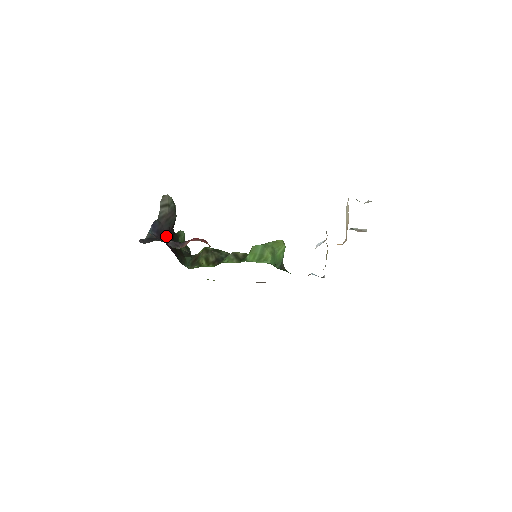
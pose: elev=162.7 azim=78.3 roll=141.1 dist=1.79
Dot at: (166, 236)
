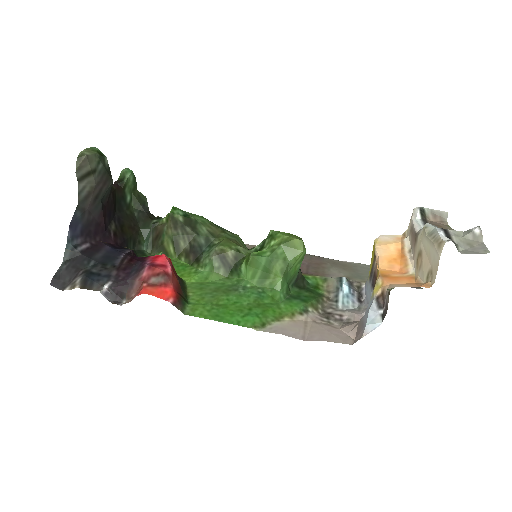
Dot at: (100, 224)
